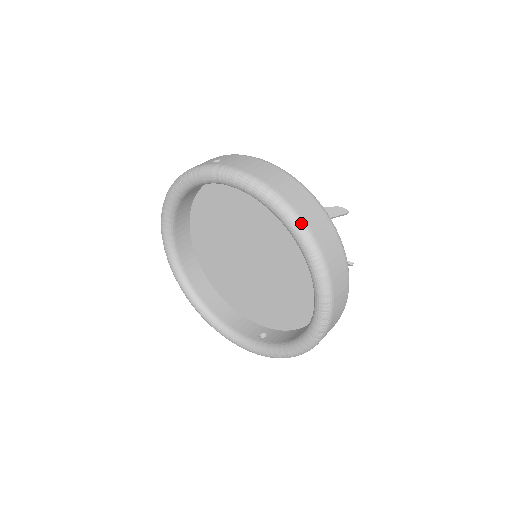
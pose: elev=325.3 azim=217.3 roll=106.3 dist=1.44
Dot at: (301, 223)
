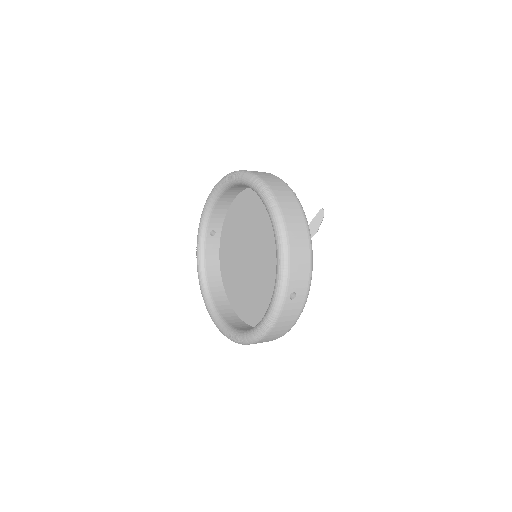
Dot at: occluded
